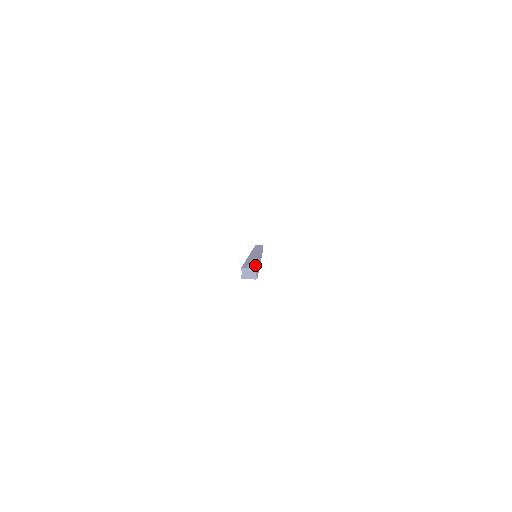
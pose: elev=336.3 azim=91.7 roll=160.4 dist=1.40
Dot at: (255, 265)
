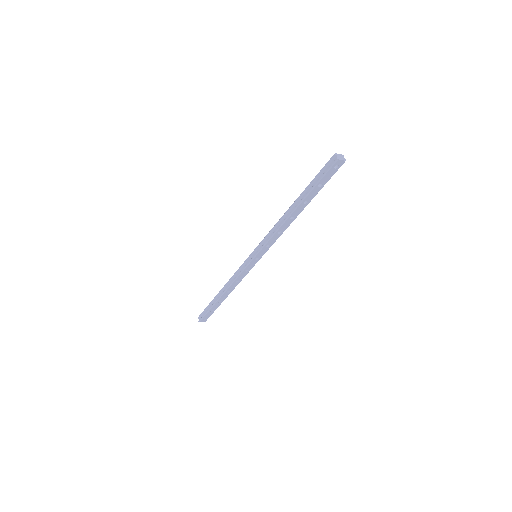
Dot at: occluded
